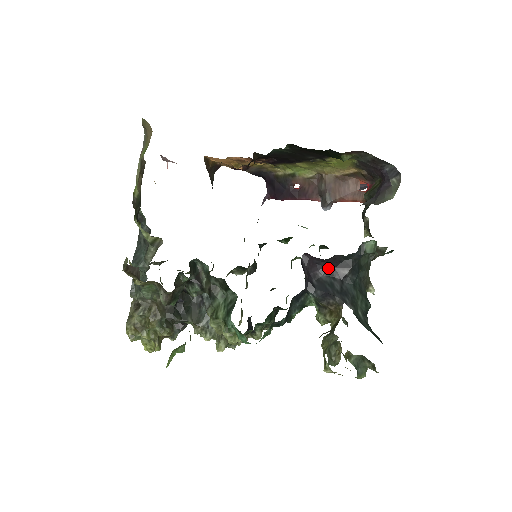
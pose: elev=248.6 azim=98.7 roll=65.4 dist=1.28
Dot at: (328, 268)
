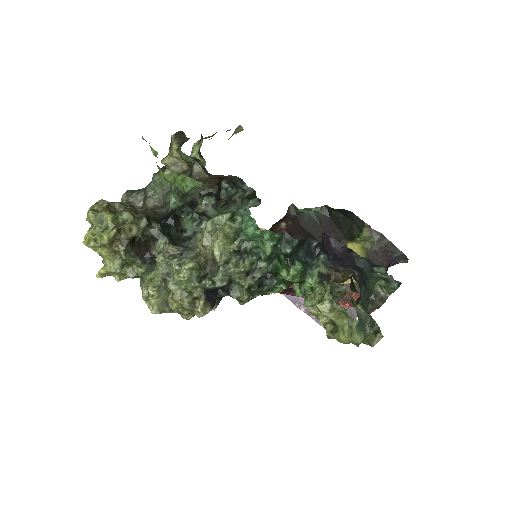
Dot at: (340, 259)
